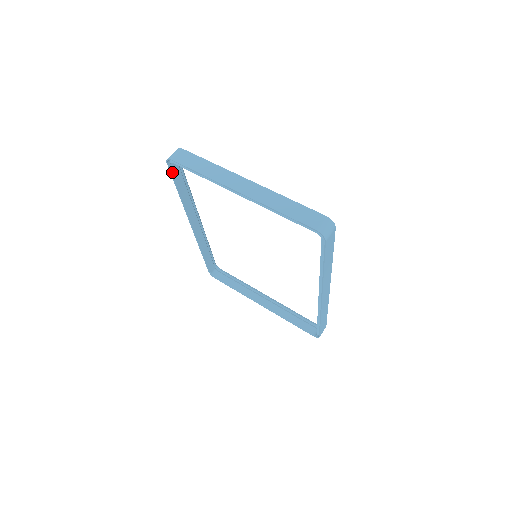
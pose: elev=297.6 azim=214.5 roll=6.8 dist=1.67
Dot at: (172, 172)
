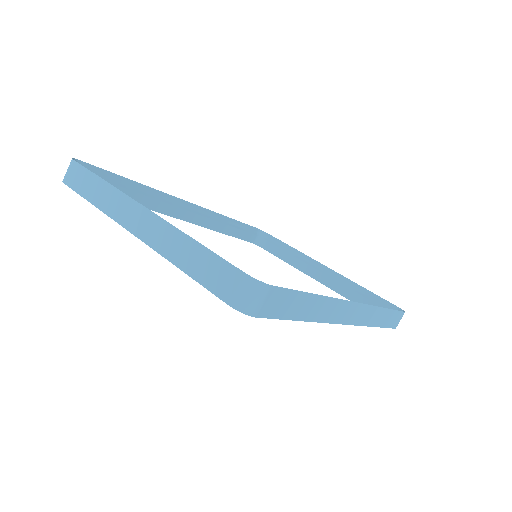
Dot at: occluded
